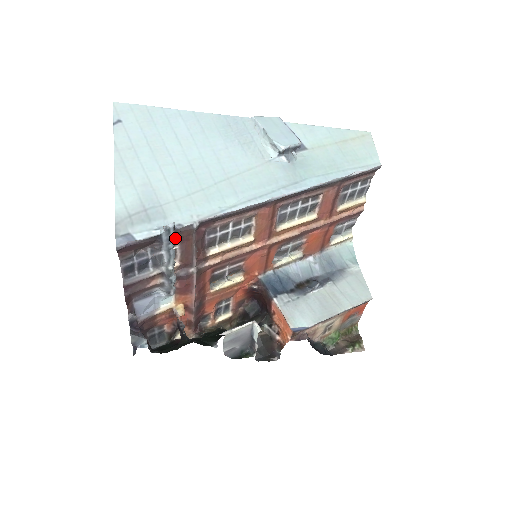
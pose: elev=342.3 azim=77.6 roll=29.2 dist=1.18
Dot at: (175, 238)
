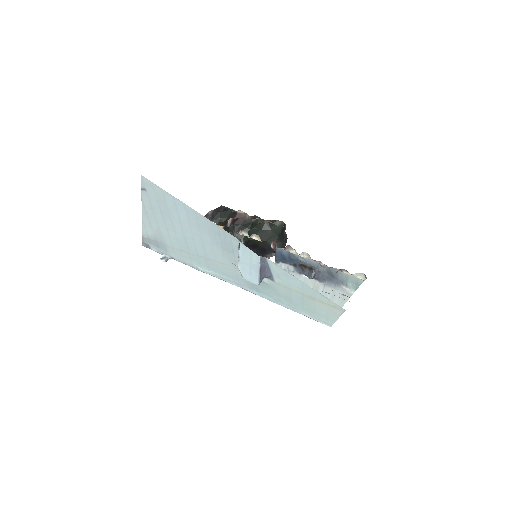
Dot at: occluded
